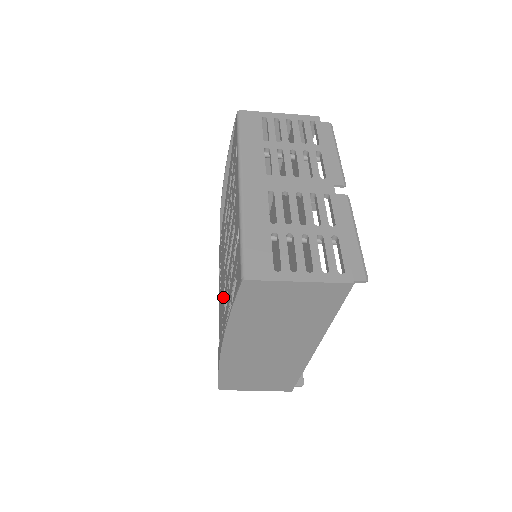
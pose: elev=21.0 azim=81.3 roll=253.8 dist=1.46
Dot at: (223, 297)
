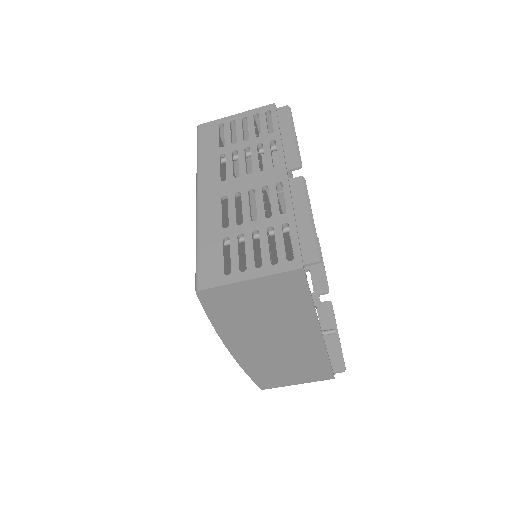
Dot at: occluded
